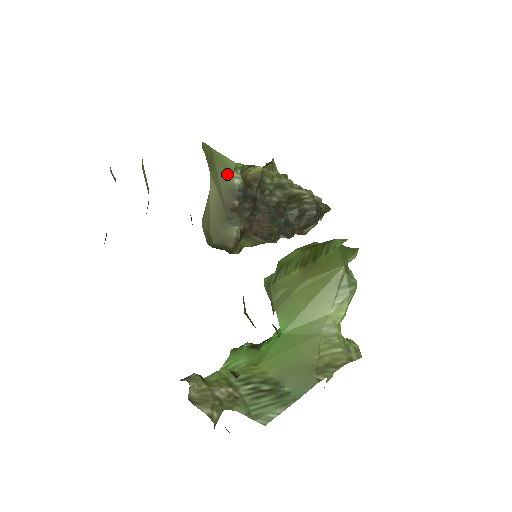
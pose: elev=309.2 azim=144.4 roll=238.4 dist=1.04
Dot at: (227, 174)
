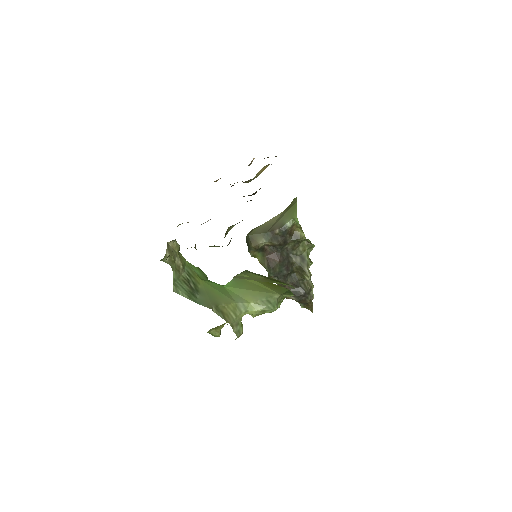
Dot at: (289, 217)
